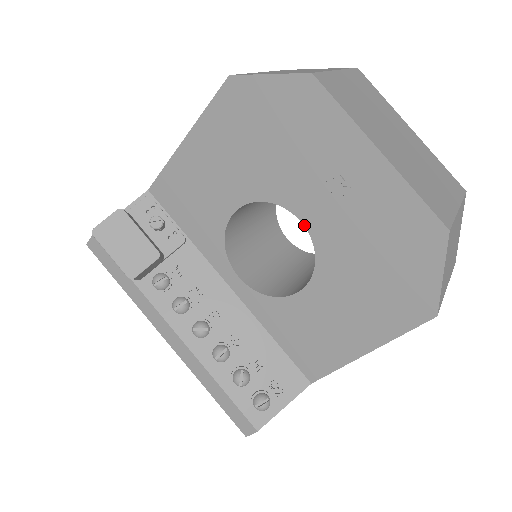
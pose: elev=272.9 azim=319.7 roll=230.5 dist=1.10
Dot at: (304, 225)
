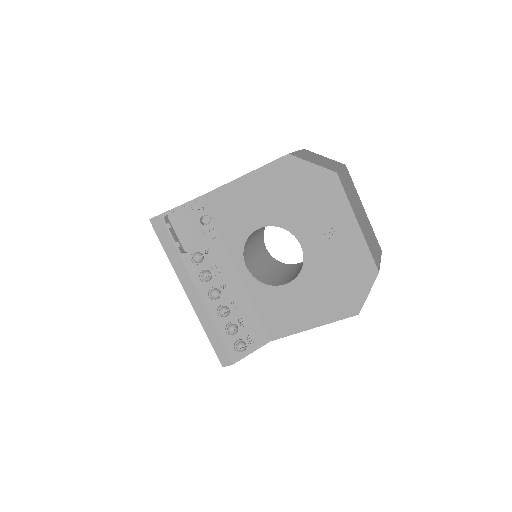
Dot at: (302, 248)
